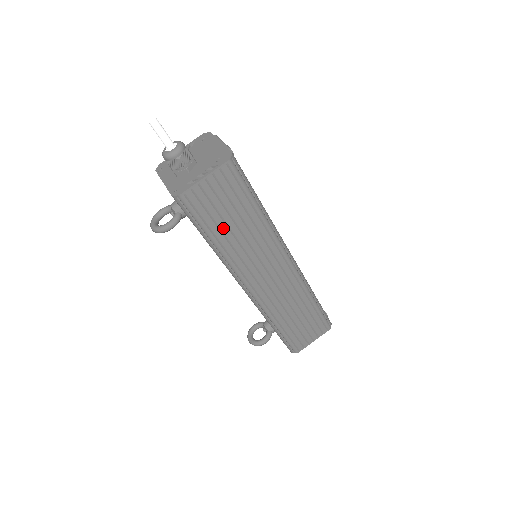
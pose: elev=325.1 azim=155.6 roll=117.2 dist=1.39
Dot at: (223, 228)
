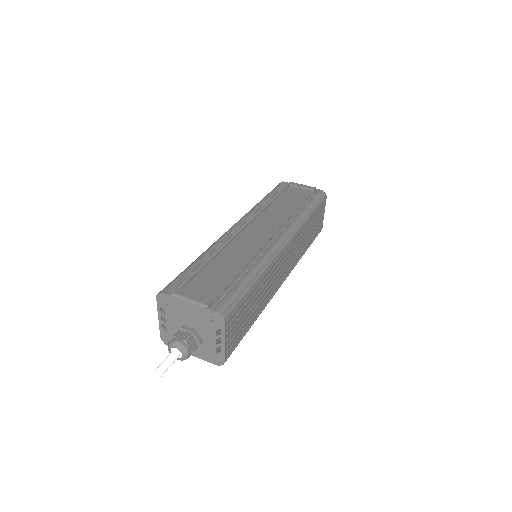
Dot at: (251, 317)
